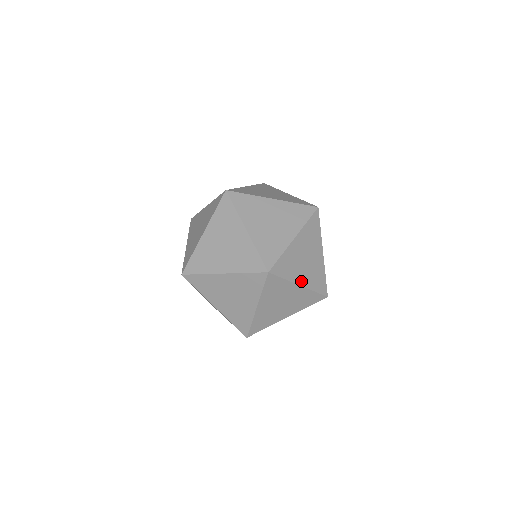
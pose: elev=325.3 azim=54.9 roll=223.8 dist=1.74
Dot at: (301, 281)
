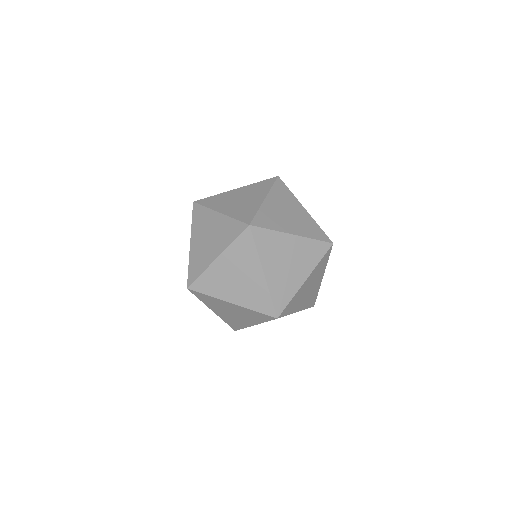
Dot at: (292, 231)
